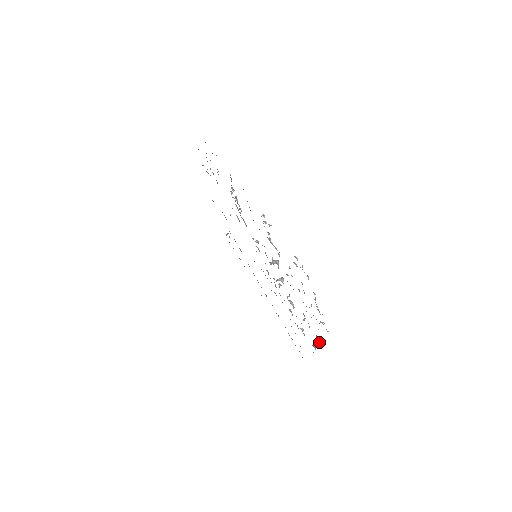
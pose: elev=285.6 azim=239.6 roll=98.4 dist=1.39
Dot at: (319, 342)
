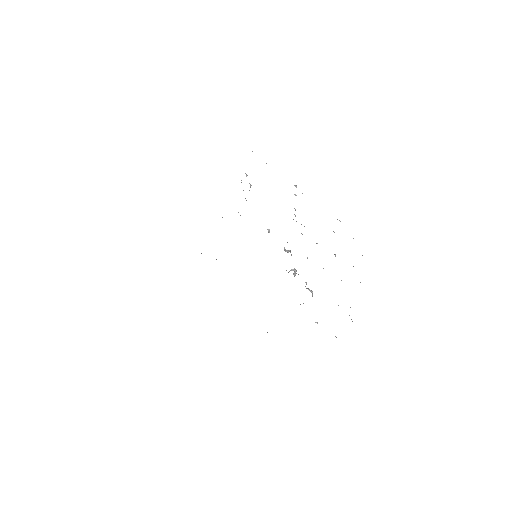
Dot at: (352, 321)
